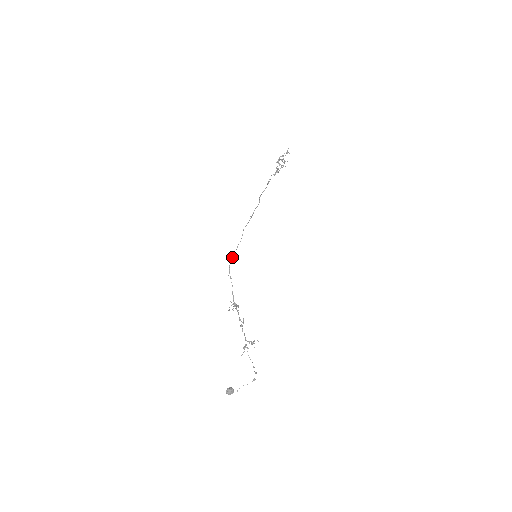
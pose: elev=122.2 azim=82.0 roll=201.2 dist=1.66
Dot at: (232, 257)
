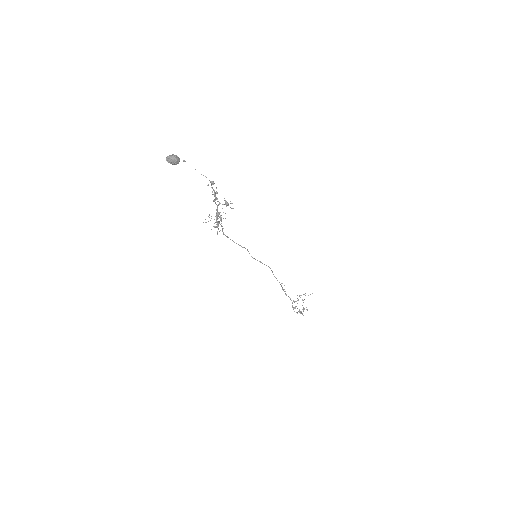
Dot at: occluded
